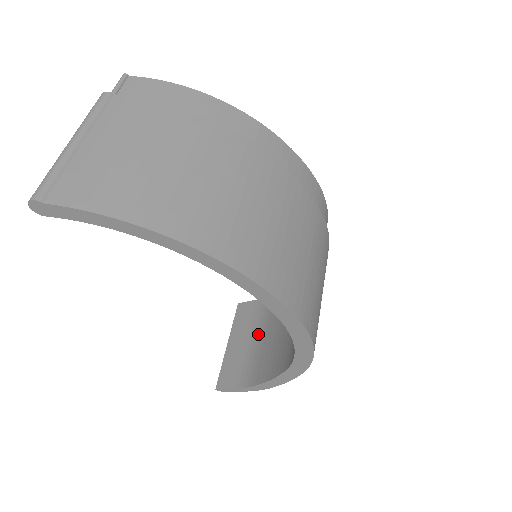
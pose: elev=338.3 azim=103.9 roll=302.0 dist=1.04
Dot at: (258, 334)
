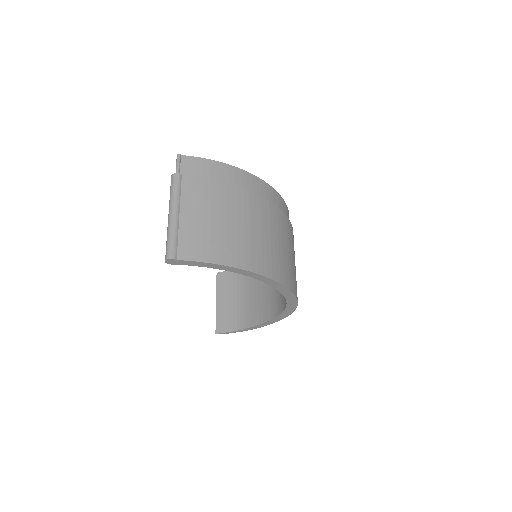
Dot at: (239, 294)
